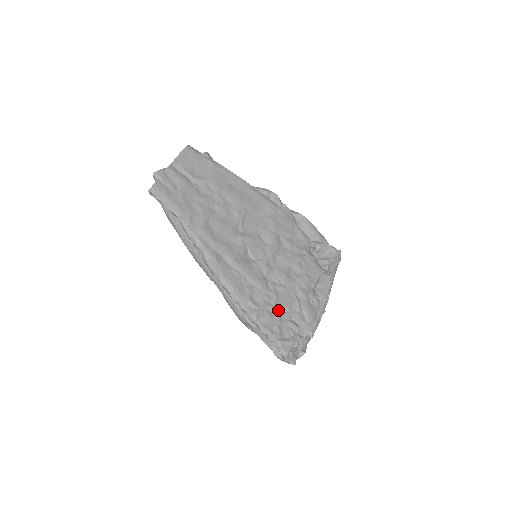
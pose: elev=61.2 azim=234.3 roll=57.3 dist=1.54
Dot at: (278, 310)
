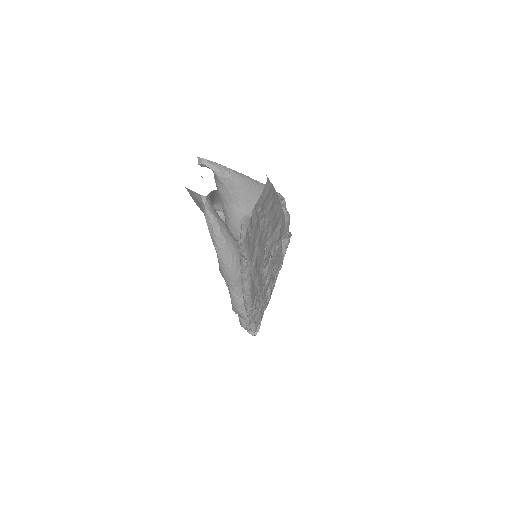
Dot at: occluded
